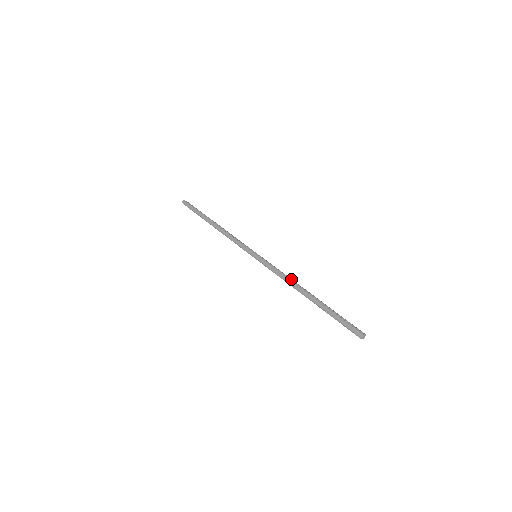
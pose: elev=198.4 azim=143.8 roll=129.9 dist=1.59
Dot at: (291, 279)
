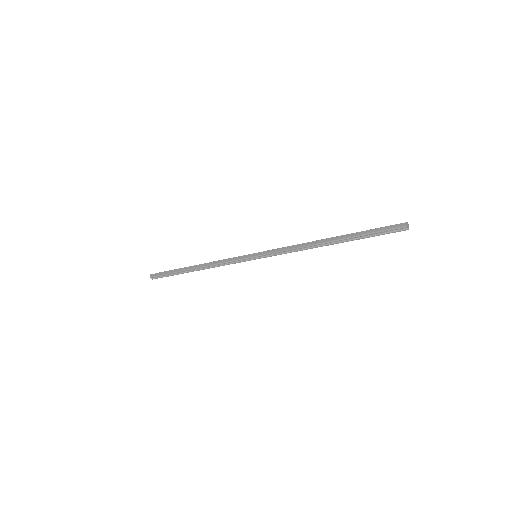
Dot at: (304, 245)
